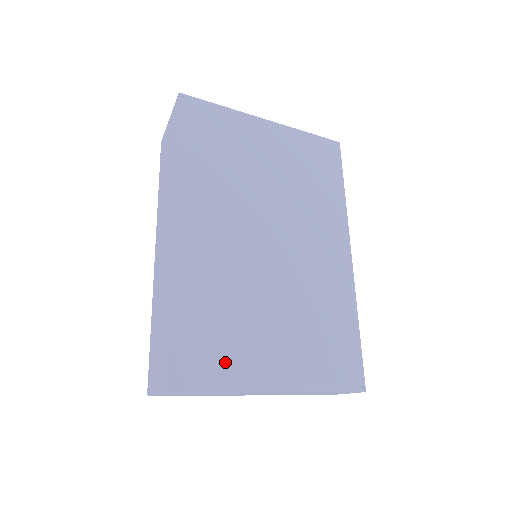
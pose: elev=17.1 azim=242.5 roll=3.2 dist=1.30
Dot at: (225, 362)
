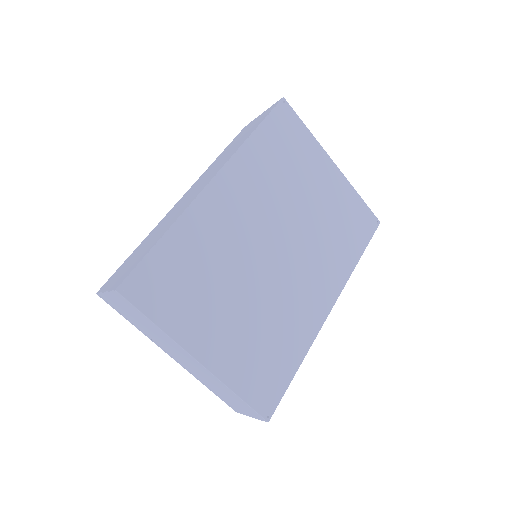
Dot at: (175, 306)
